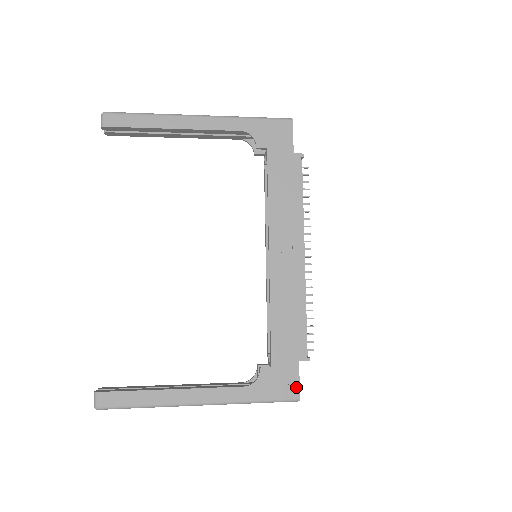
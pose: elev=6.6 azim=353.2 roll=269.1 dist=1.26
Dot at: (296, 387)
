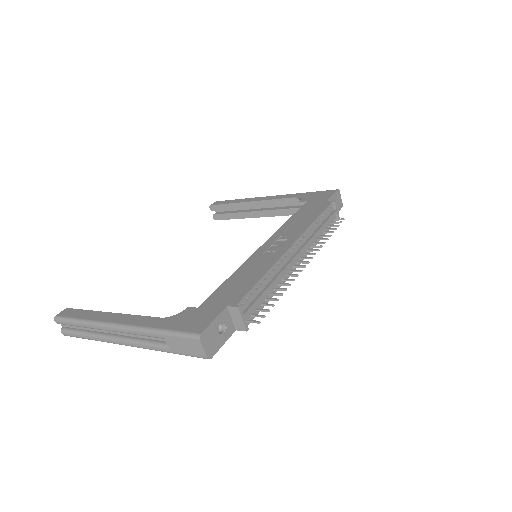
Dot at: (206, 324)
